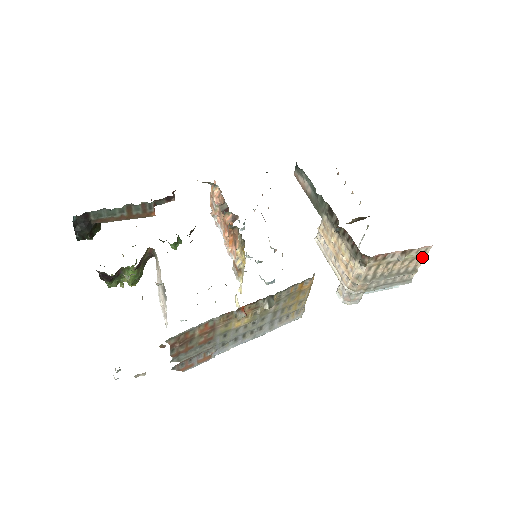
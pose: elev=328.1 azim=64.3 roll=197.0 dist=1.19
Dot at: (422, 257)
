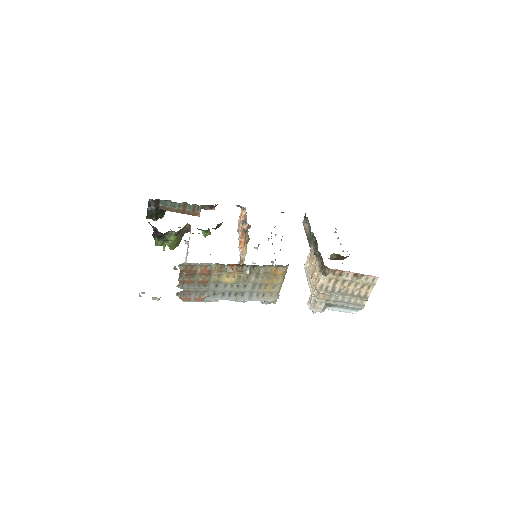
Dot at: (371, 286)
